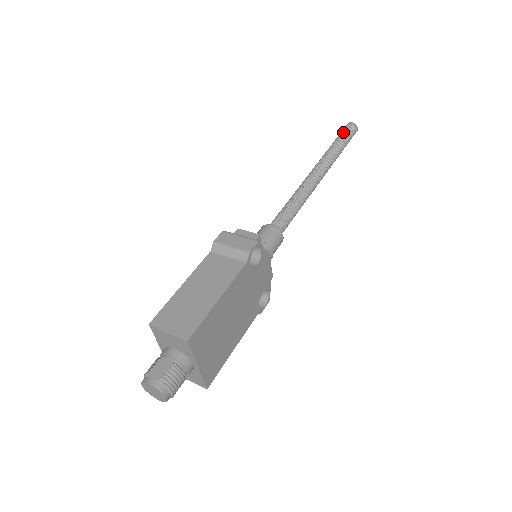
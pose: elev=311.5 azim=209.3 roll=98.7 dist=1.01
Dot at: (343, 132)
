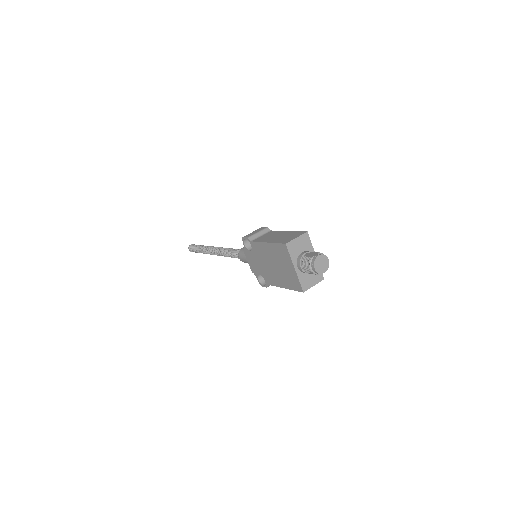
Dot at: (195, 246)
